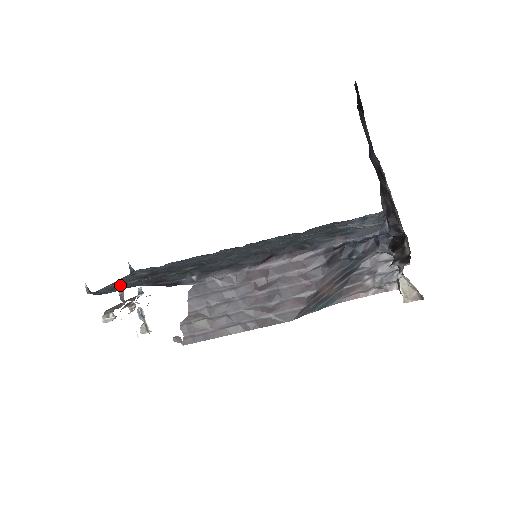
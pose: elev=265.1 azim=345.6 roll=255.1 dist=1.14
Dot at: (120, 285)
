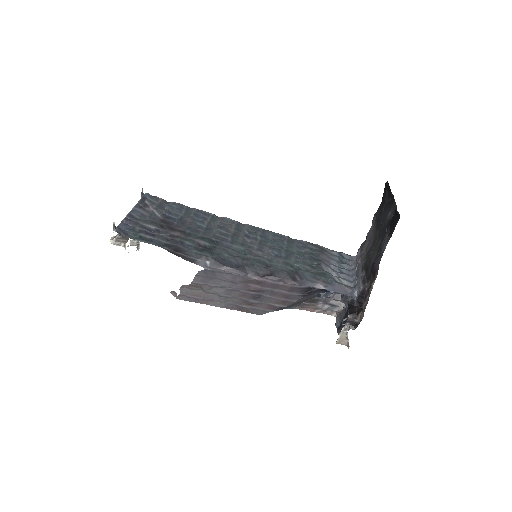
Dot at: (139, 226)
